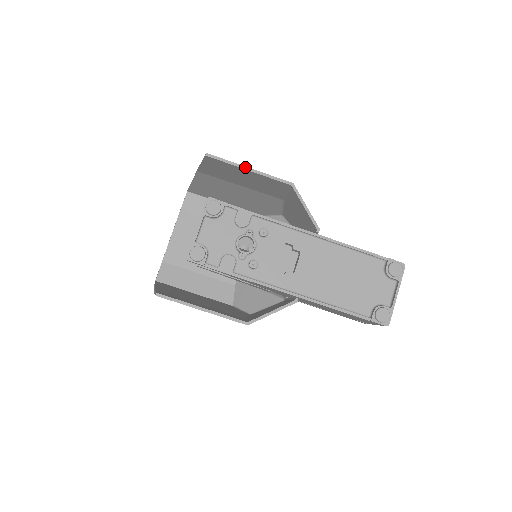
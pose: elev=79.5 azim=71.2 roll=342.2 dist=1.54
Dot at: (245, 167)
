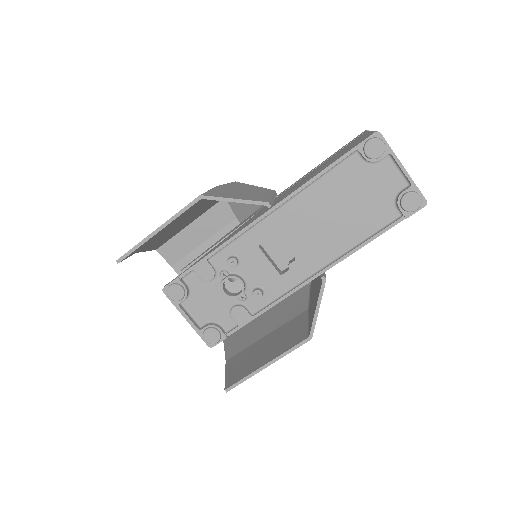
Dot at: (152, 234)
